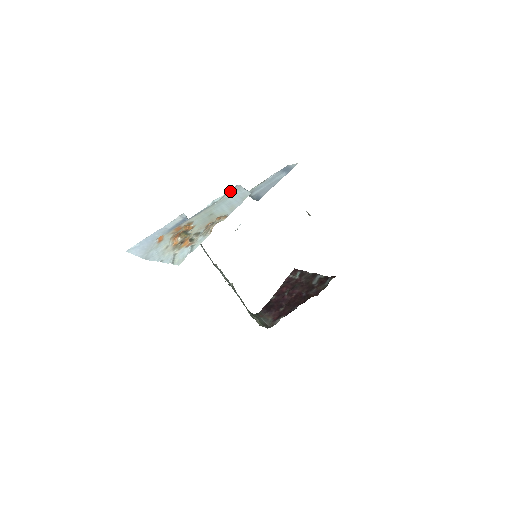
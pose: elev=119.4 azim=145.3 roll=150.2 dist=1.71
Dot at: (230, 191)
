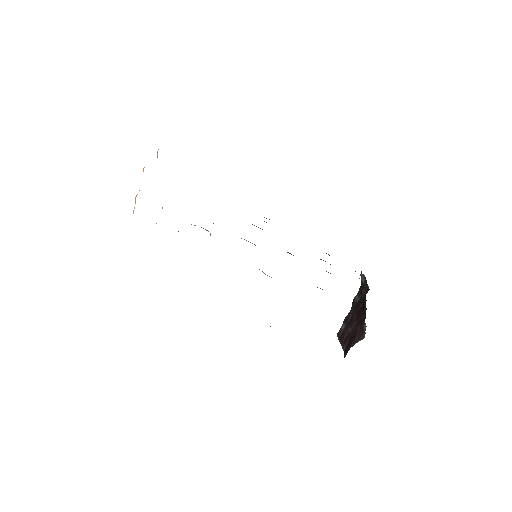
Dot at: occluded
